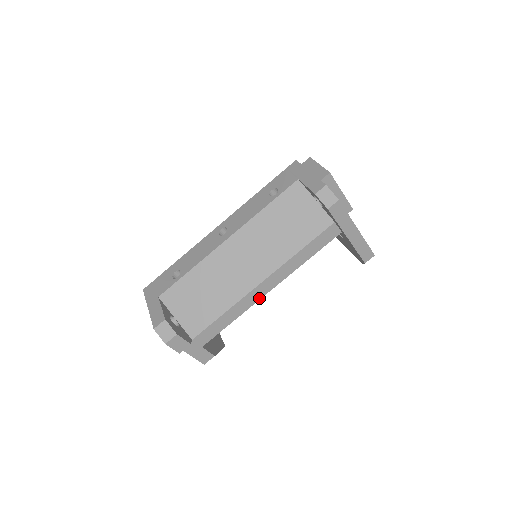
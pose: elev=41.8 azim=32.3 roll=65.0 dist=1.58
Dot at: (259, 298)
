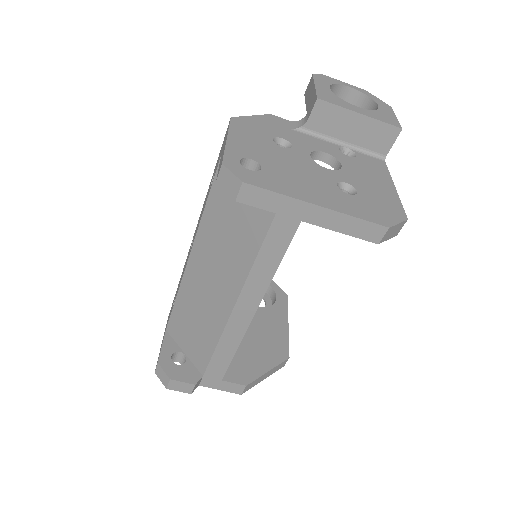
Dot at: (248, 322)
